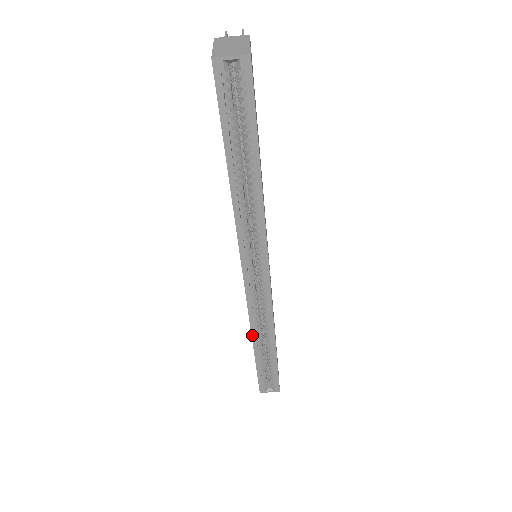
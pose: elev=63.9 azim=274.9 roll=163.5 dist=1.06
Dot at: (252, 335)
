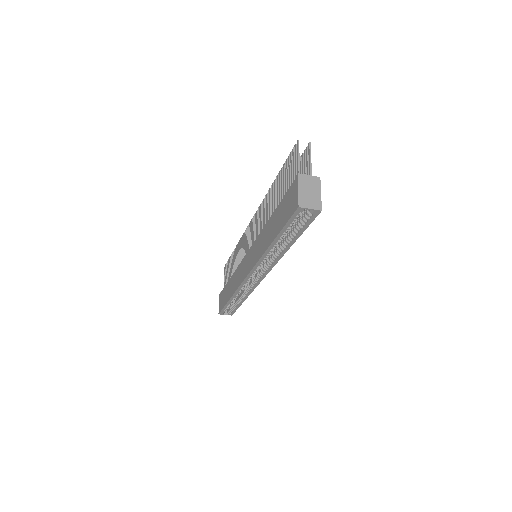
Dot at: (234, 294)
